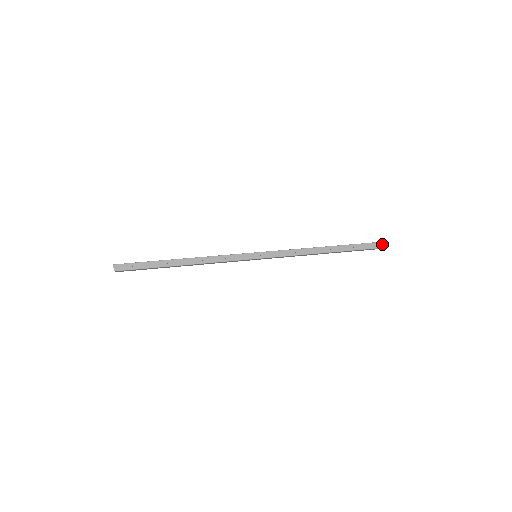
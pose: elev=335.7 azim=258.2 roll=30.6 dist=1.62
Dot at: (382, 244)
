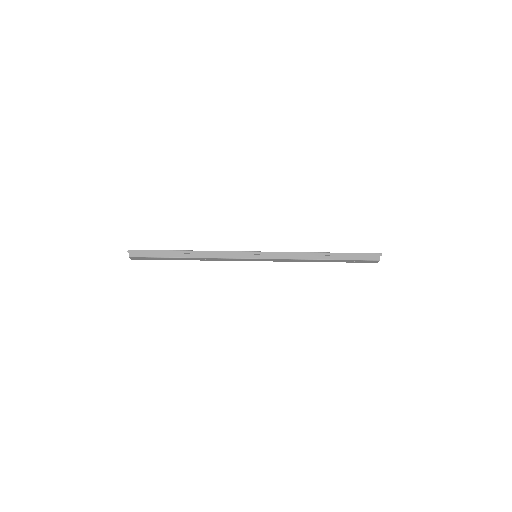
Dot at: (379, 255)
